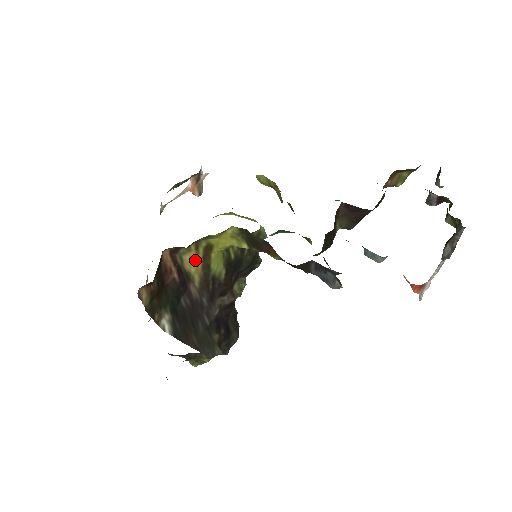
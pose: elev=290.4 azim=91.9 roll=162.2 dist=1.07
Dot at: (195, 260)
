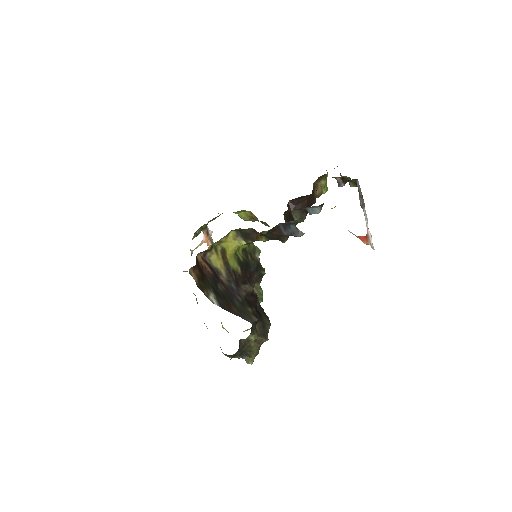
Dot at: (218, 260)
